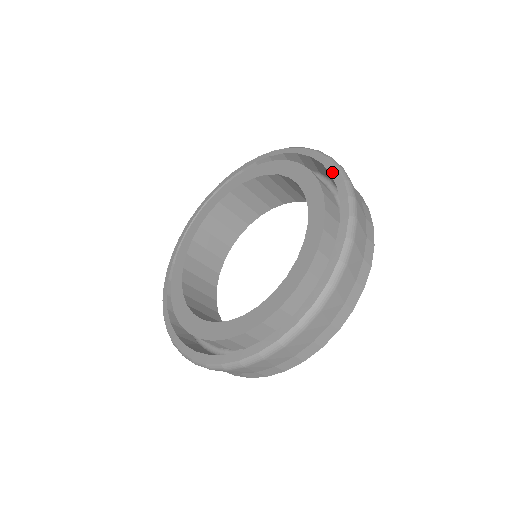
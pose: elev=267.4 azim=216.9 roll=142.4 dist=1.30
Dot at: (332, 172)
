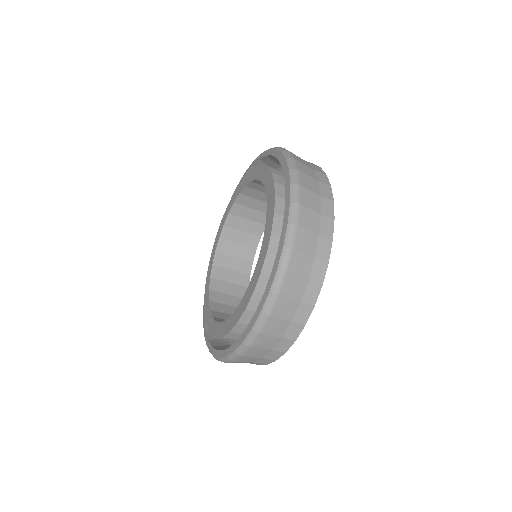
Dot at: (283, 228)
